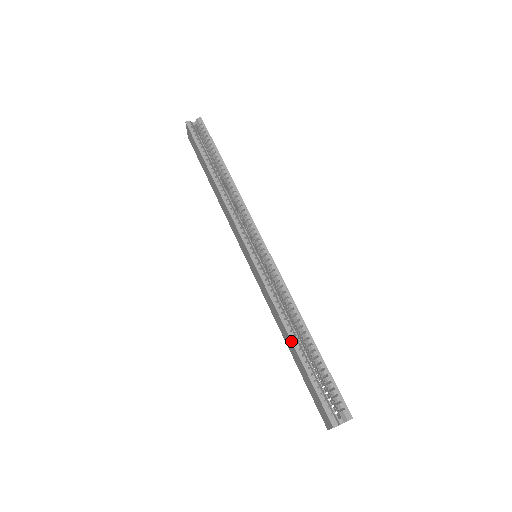
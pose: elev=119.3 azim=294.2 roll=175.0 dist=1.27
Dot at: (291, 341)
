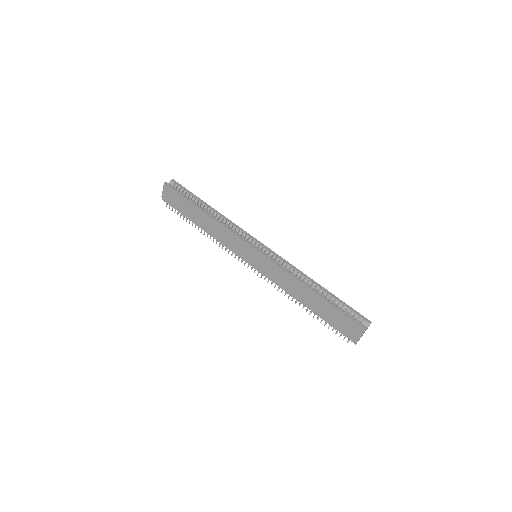
Dot at: (313, 292)
